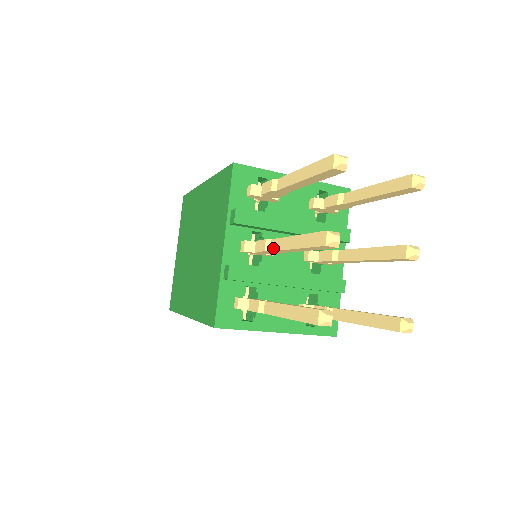
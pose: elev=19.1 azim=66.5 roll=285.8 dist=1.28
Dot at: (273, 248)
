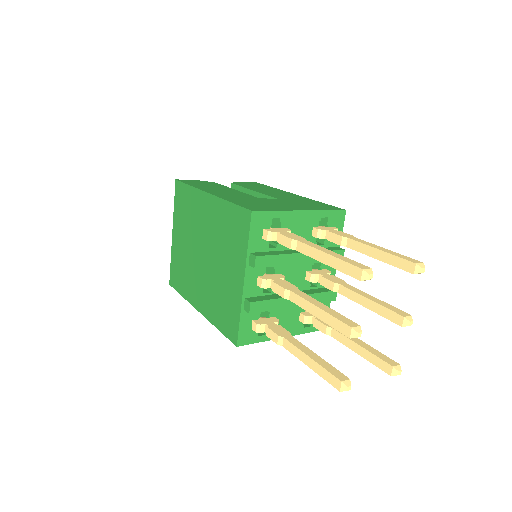
Dot at: (292, 300)
